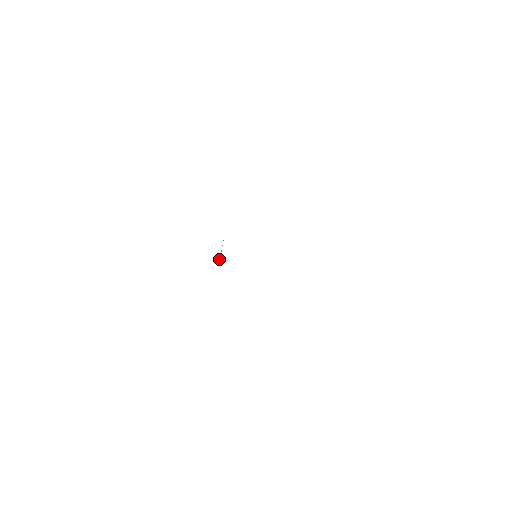
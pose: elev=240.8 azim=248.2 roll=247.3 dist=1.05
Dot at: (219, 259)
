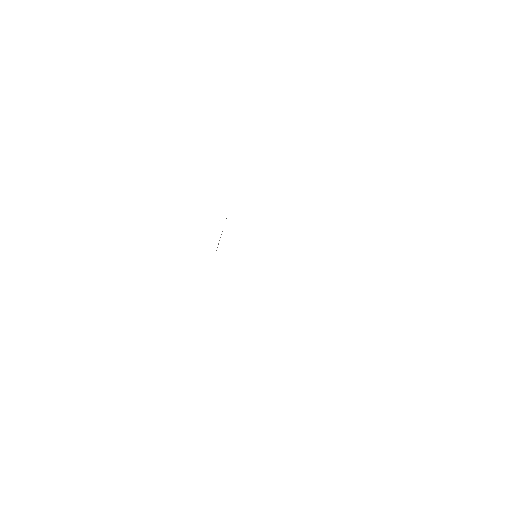
Dot at: occluded
